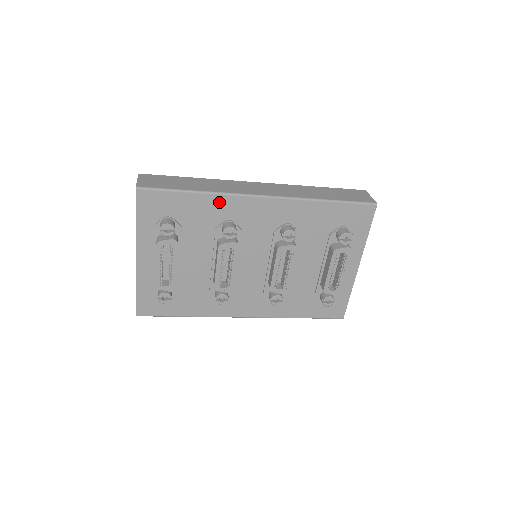
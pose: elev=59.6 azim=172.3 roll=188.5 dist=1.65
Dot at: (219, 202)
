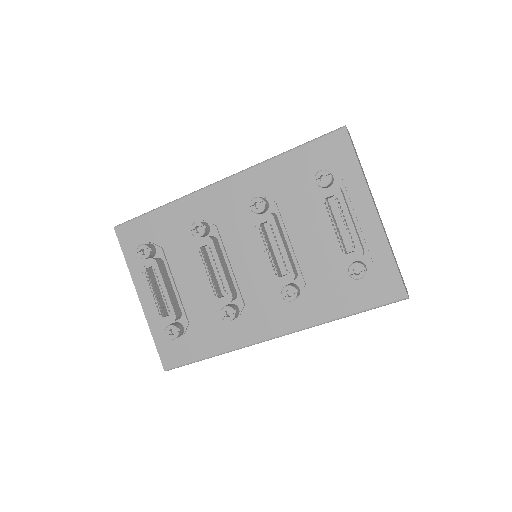
Dot at: (183, 207)
